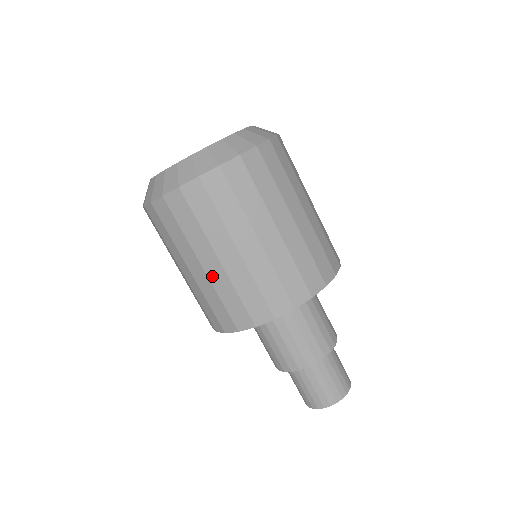
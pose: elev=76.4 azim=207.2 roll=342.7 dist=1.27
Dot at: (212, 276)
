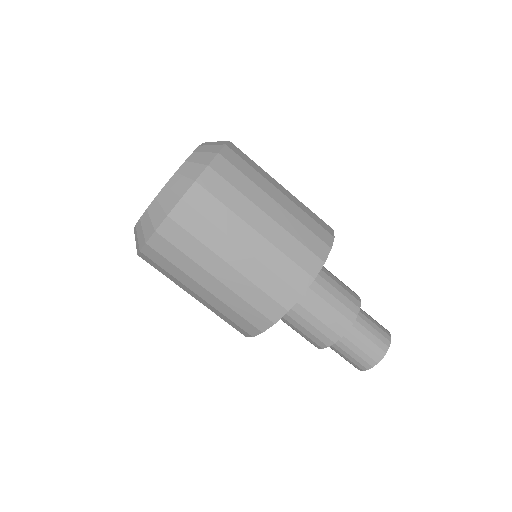
Dot at: (230, 284)
